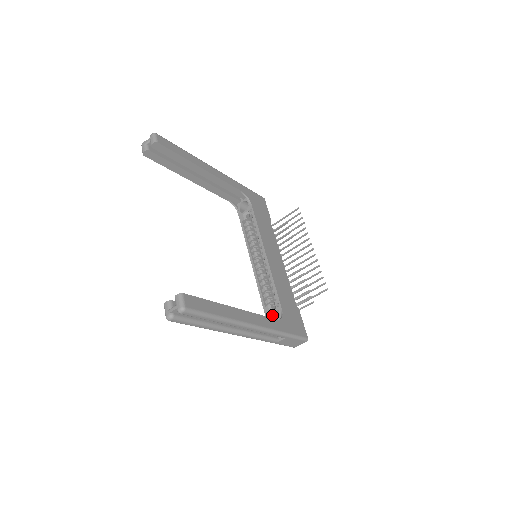
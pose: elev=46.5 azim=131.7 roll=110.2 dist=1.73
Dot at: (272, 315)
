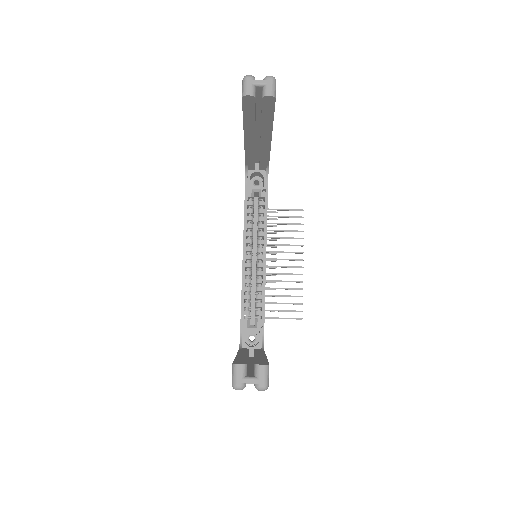
Dot at: (246, 330)
